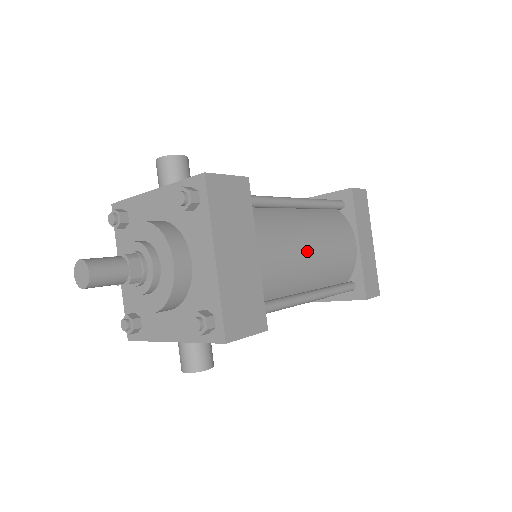
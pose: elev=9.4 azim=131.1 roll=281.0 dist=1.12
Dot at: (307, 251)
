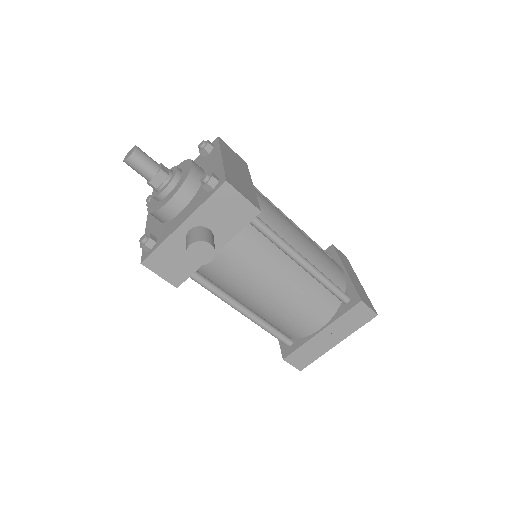
Dot at: (295, 228)
